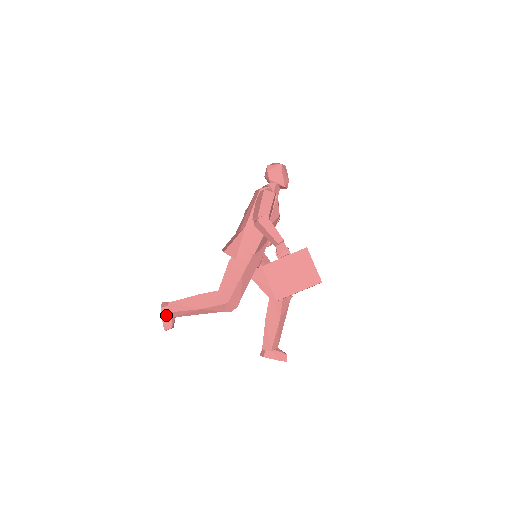
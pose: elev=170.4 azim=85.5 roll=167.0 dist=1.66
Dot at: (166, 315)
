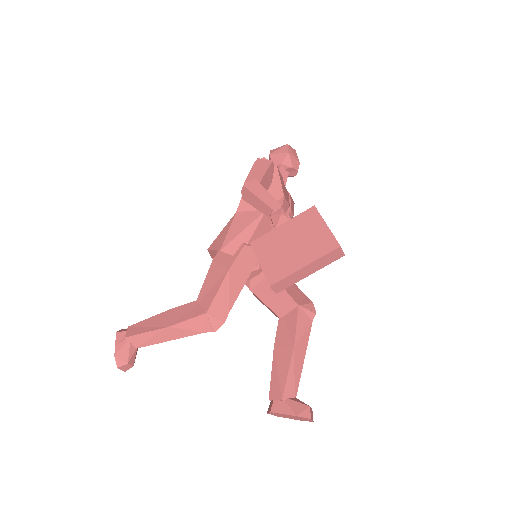
Dot at: (121, 343)
